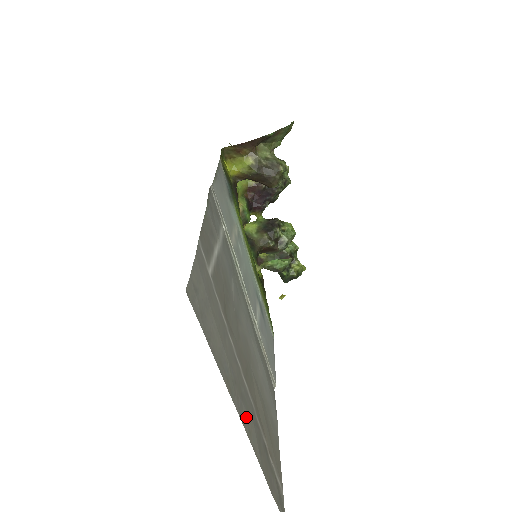
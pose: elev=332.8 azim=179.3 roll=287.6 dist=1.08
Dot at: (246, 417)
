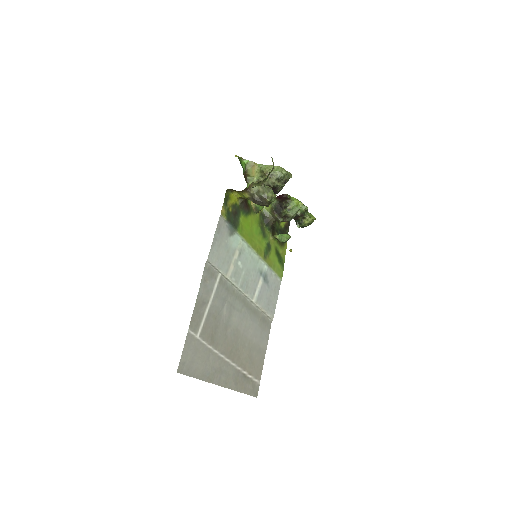
Dot at: (224, 379)
